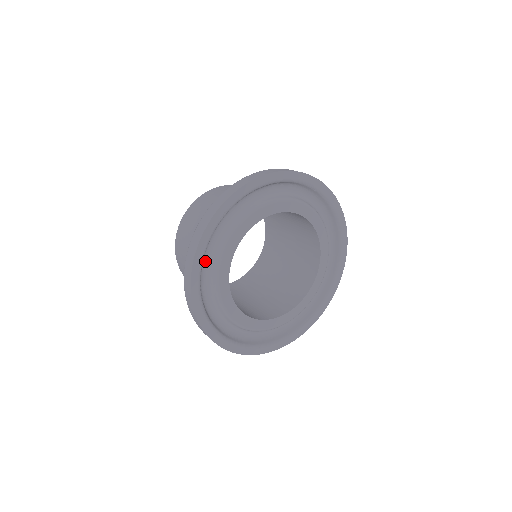
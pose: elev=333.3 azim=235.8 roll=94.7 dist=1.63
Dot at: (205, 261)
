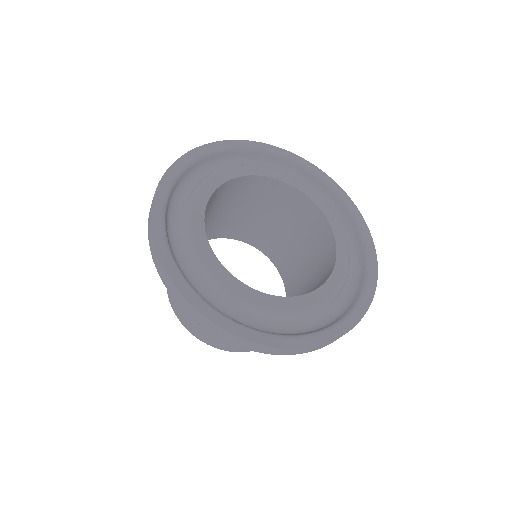
Dot at: (173, 215)
